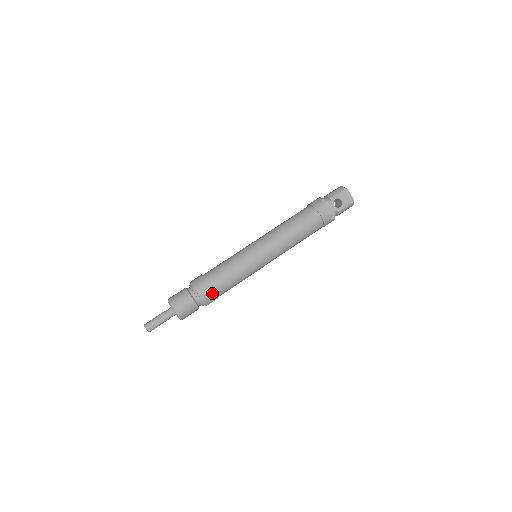
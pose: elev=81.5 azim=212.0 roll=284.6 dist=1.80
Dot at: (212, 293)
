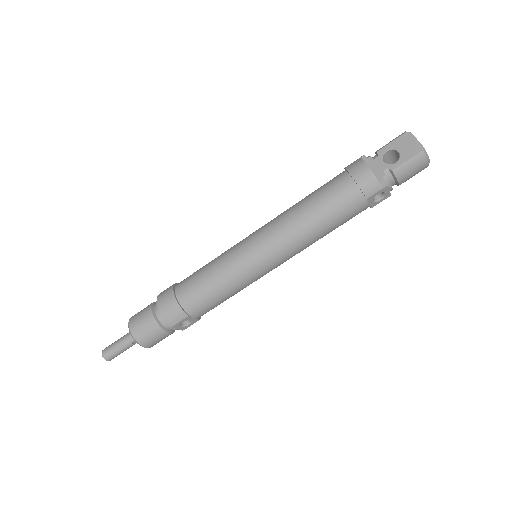
Dot at: (175, 304)
